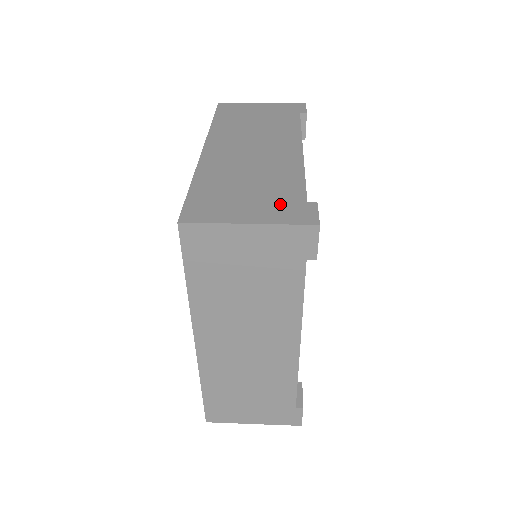
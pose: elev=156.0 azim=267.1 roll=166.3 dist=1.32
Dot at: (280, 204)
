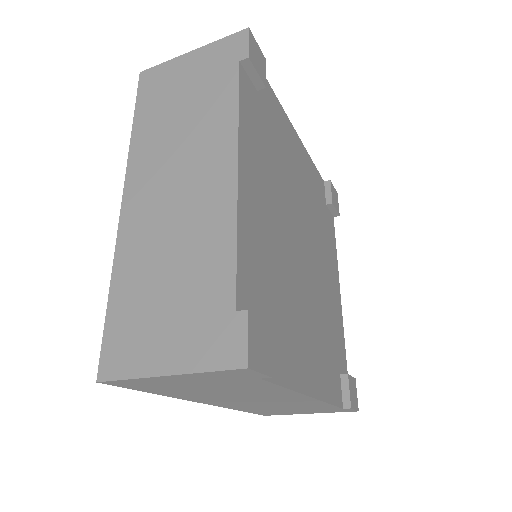
Dot at: occluded
